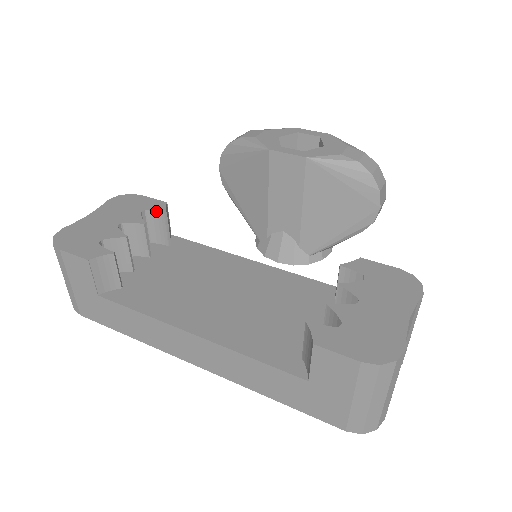
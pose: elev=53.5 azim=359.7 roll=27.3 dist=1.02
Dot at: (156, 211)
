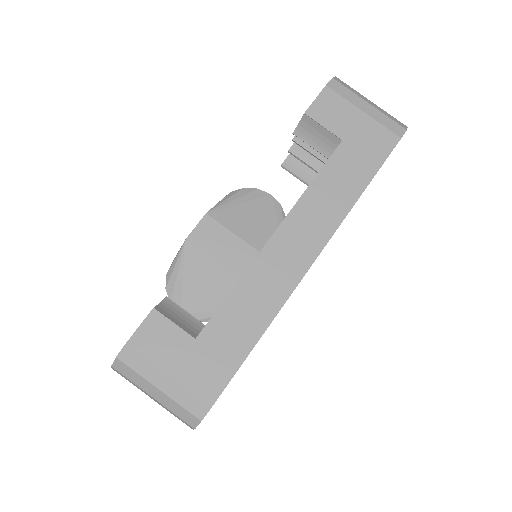
Dot at: occluded
